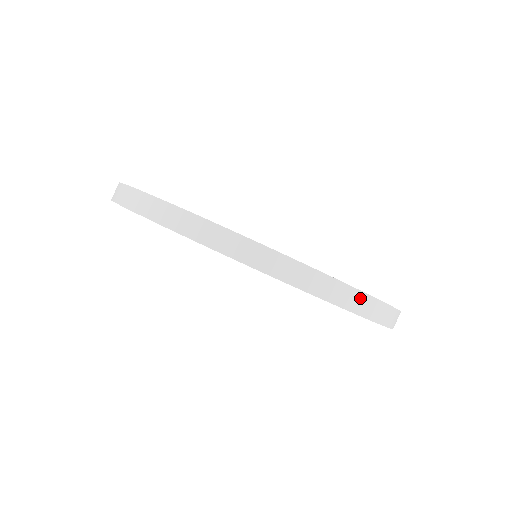
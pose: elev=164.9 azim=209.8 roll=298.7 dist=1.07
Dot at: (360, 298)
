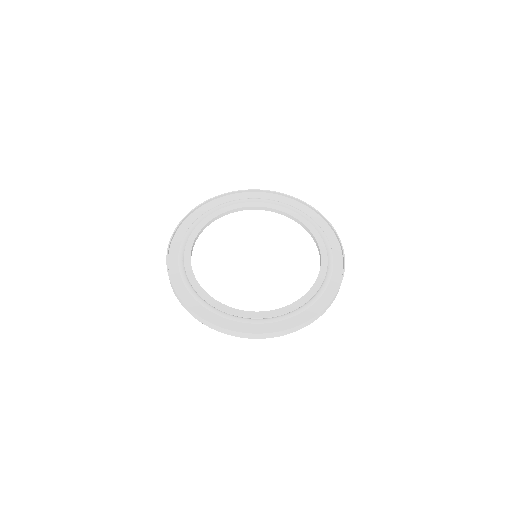
Dot at: (325, 309)
